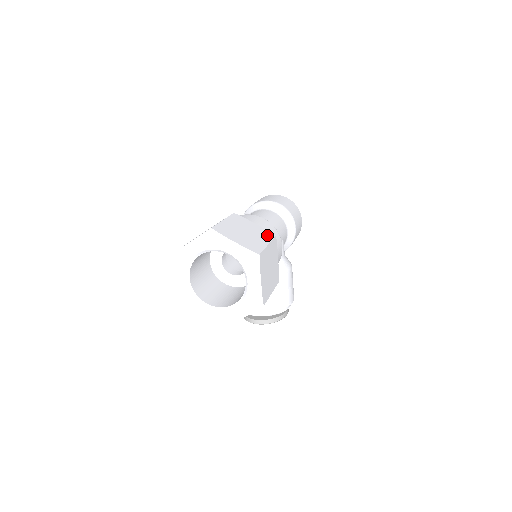
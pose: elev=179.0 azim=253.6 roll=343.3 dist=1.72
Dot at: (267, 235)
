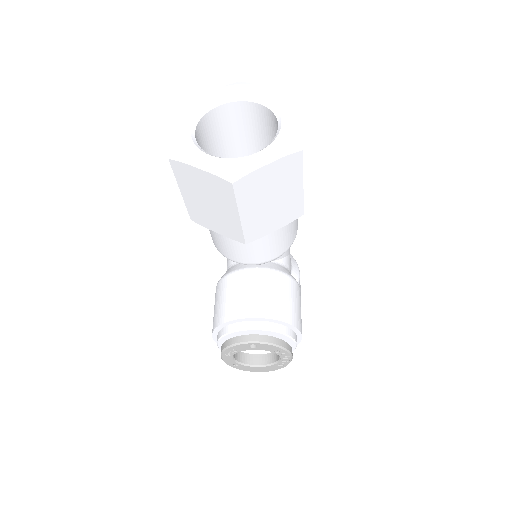
Dot at: occluded
